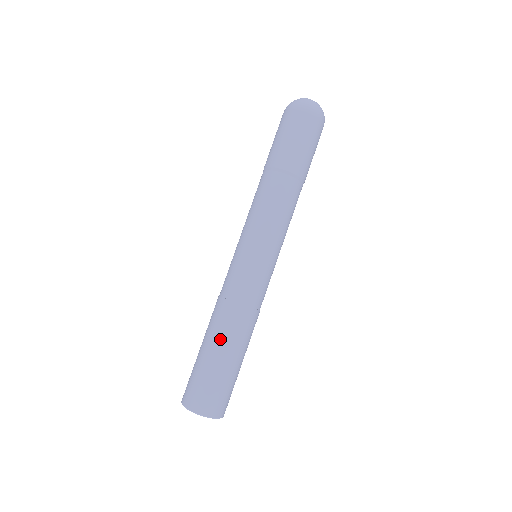
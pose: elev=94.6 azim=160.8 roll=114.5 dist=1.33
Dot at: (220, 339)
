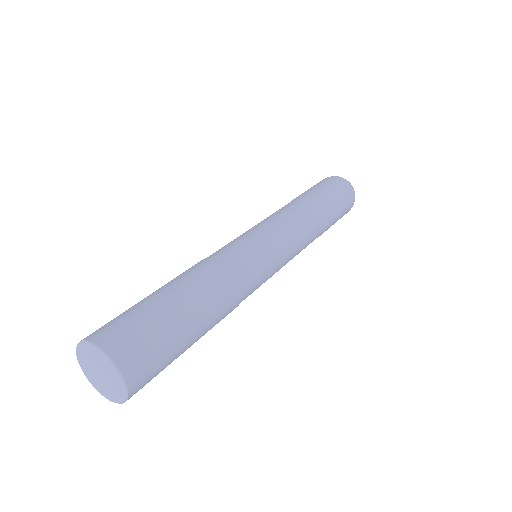
Dot at: (192, 289)
